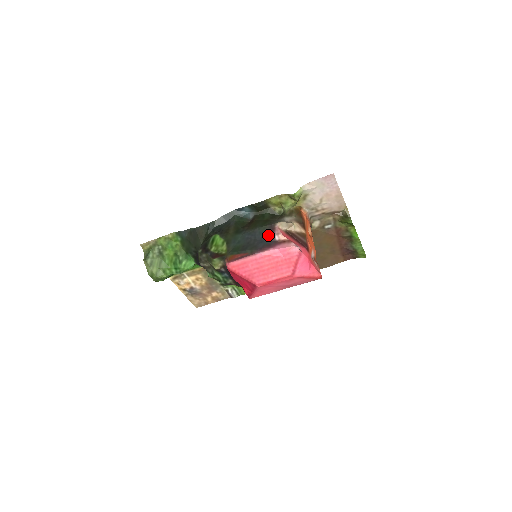
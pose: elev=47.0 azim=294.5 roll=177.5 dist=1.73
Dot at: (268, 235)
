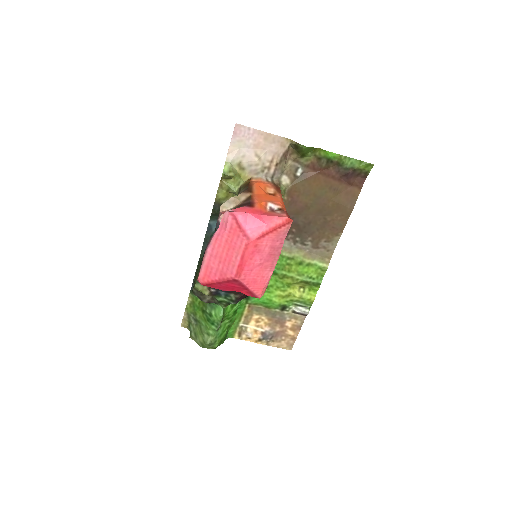
Dot at: occluded
